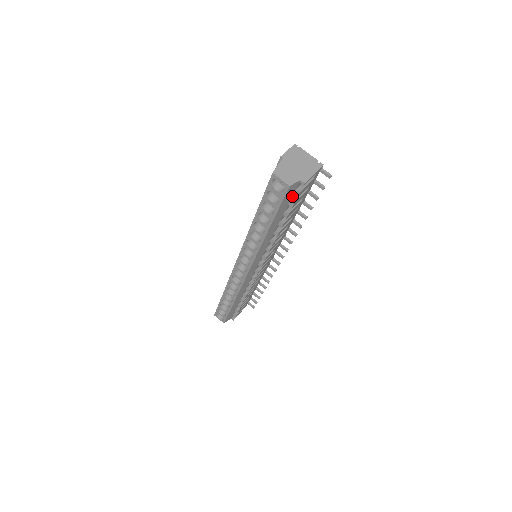
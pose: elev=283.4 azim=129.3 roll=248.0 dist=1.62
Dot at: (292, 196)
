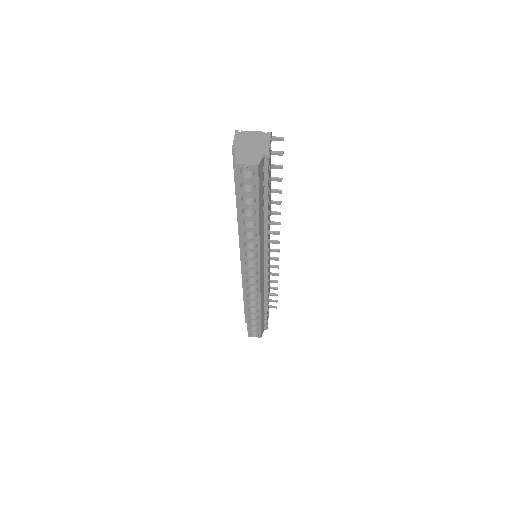
Dot at: (263, 175)
